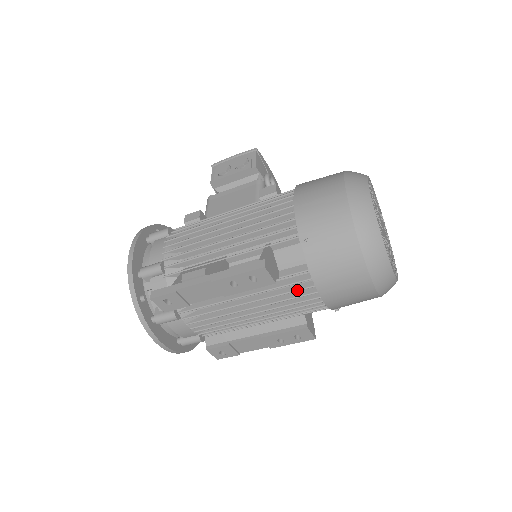
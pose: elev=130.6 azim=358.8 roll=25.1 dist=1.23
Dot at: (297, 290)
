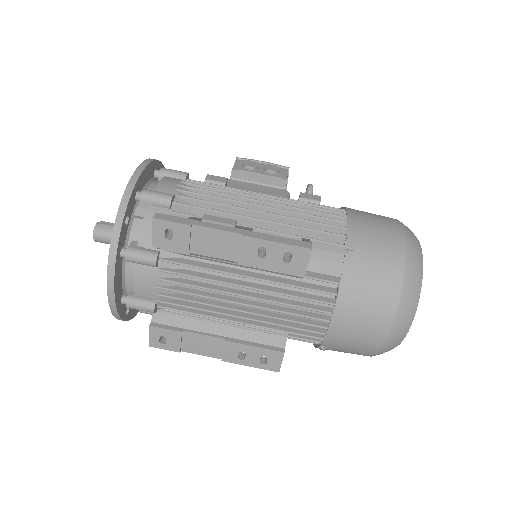
Dot at: (312, 299)
